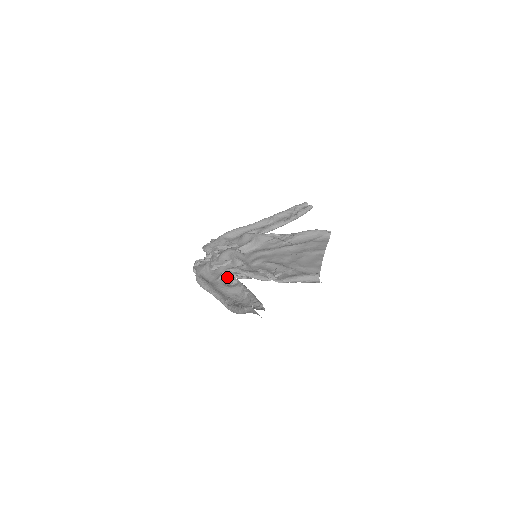
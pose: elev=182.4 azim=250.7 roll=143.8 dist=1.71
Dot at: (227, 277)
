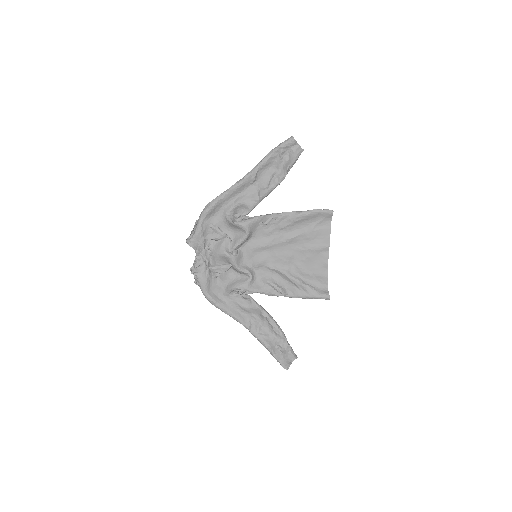
Dot at: (236, 292)
